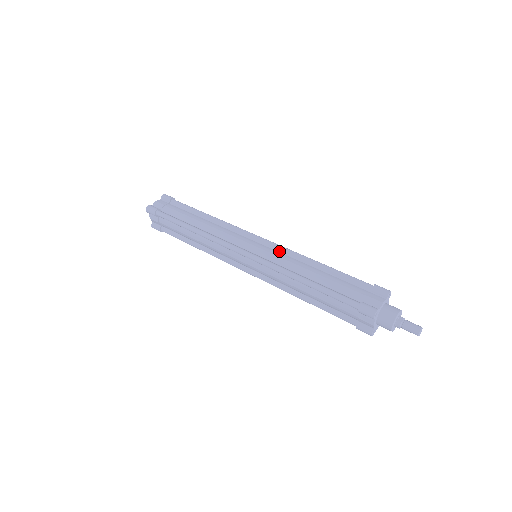
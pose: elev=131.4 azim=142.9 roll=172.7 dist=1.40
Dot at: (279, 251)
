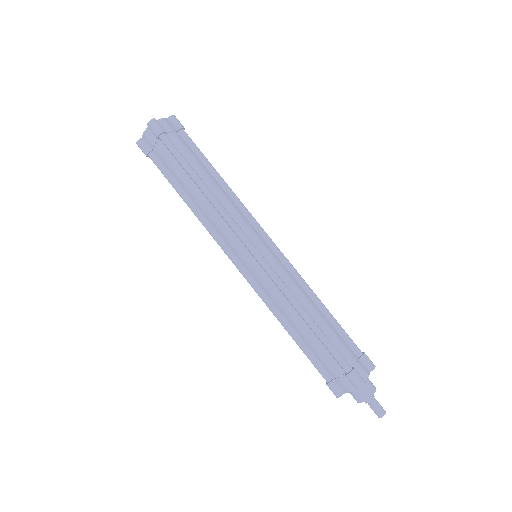
Dot at: (287, 267)
